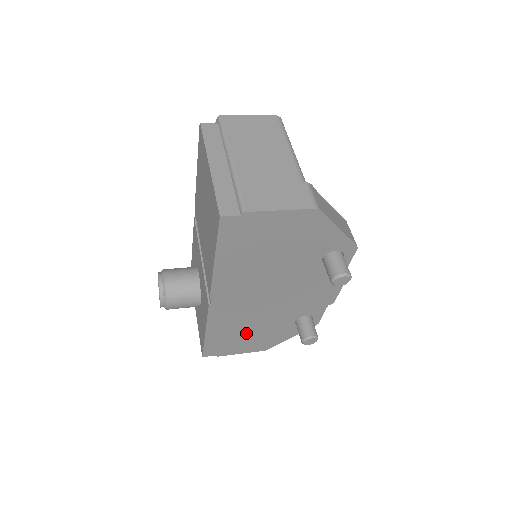
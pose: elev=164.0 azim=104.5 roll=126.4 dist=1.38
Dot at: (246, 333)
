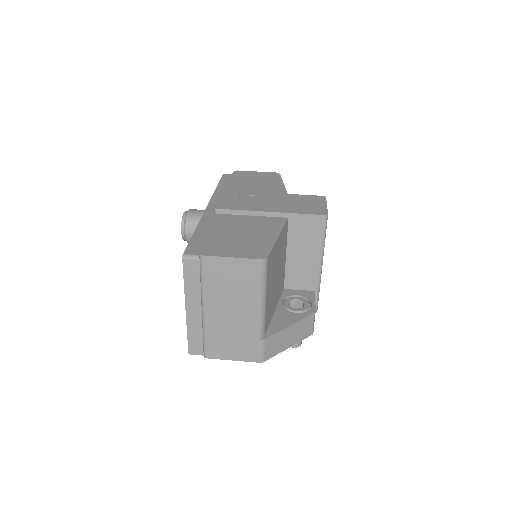
Dot at: occluded
